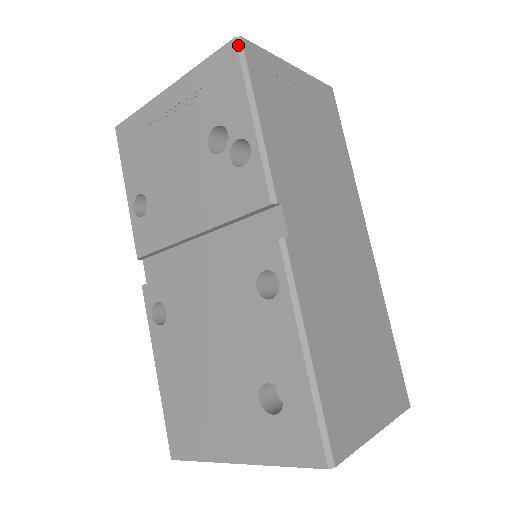
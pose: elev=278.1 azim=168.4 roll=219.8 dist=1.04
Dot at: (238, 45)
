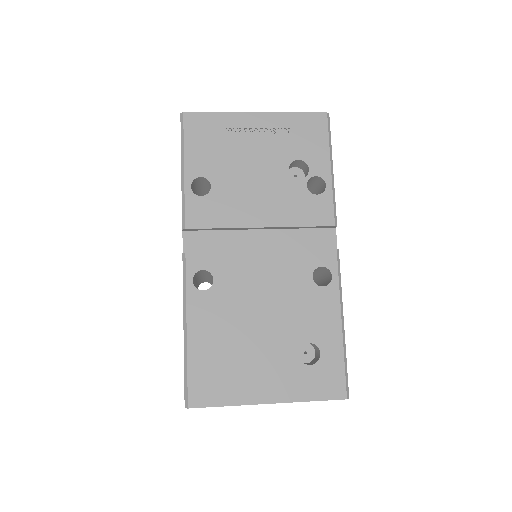
Dot at: (328, 118)
